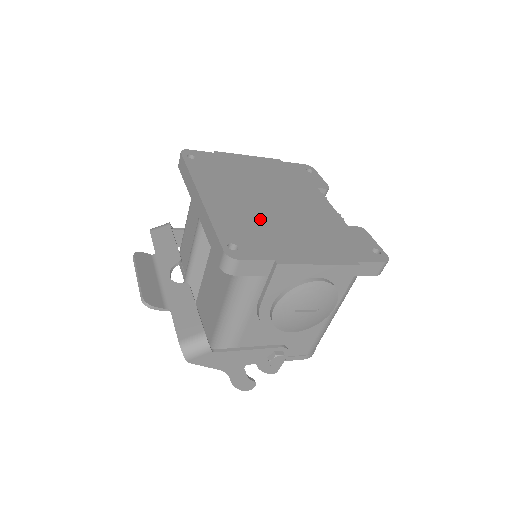
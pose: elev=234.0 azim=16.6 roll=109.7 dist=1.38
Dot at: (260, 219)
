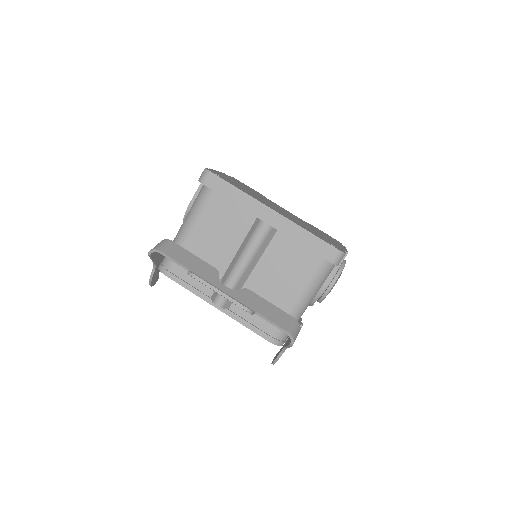
Dot at: occluded
